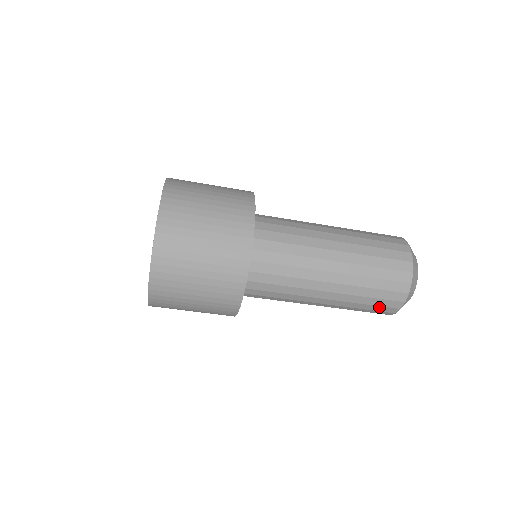
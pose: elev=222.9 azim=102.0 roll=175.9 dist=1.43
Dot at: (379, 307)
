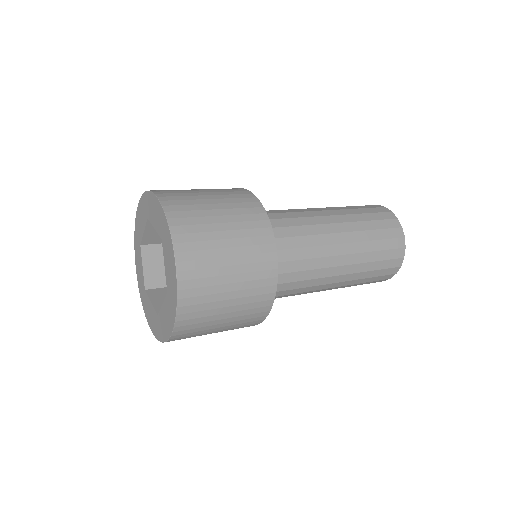
Dot at: (373, 281)
